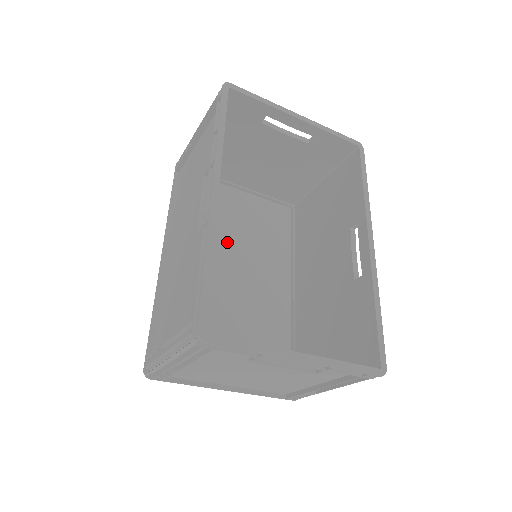
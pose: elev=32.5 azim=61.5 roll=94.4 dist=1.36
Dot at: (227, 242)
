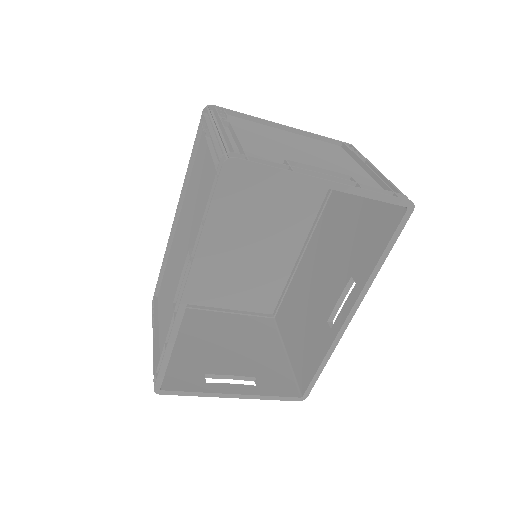
Dot at: (248, 198)
